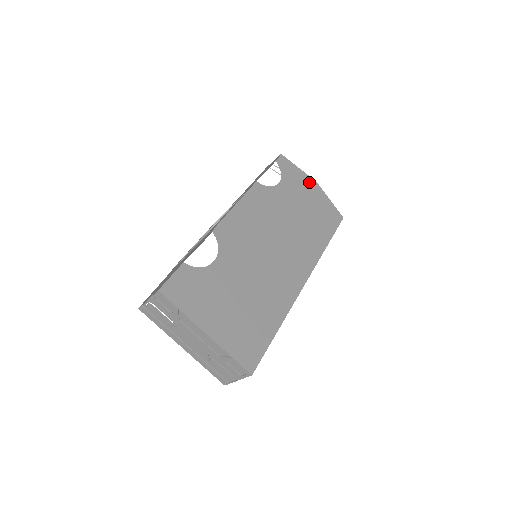
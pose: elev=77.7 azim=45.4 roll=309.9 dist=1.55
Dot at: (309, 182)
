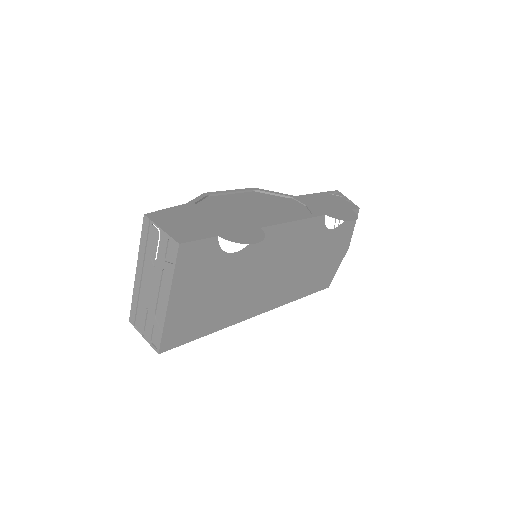
Dot at: (346, 245)
